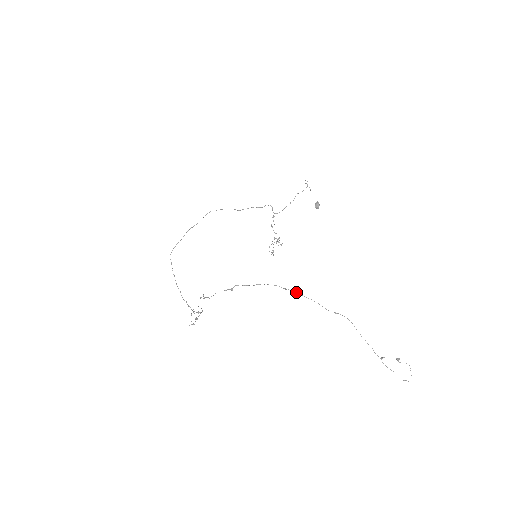
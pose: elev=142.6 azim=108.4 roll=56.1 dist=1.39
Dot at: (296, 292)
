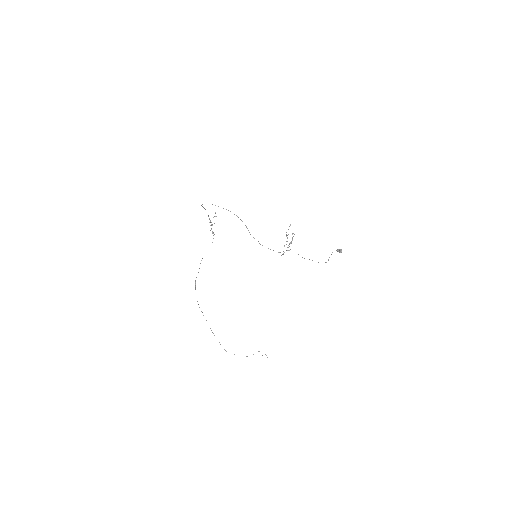
Dot at: occluded
